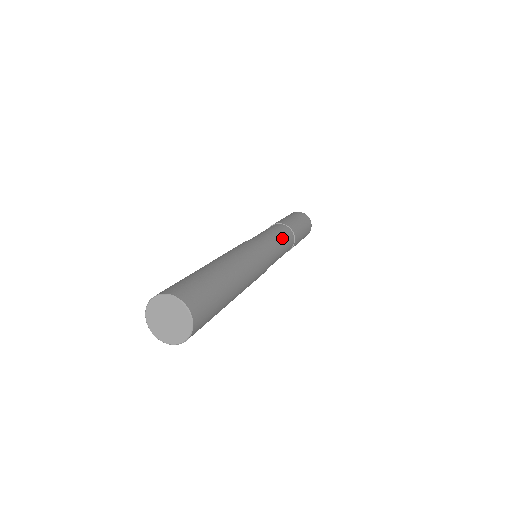
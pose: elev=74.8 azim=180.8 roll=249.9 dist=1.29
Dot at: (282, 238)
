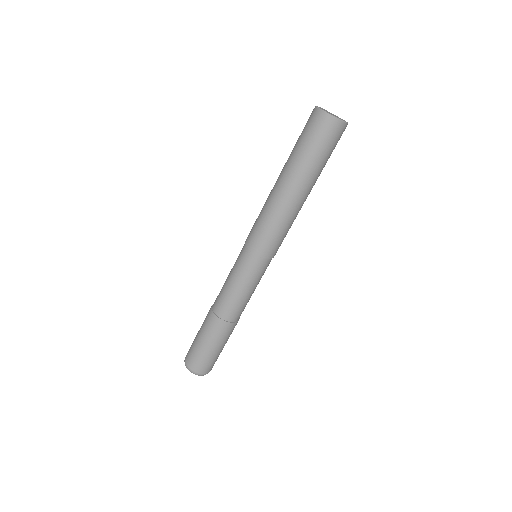
Dot at: occluded
